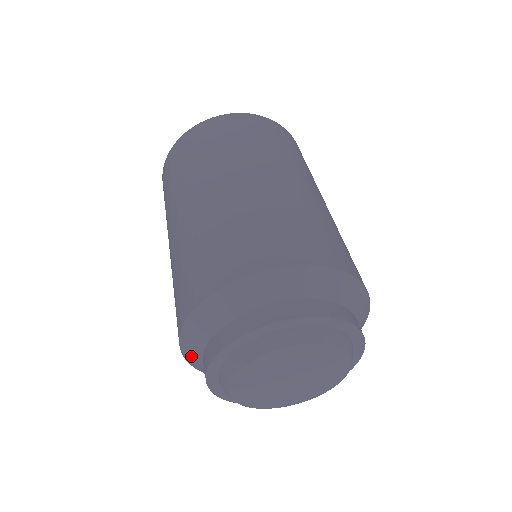
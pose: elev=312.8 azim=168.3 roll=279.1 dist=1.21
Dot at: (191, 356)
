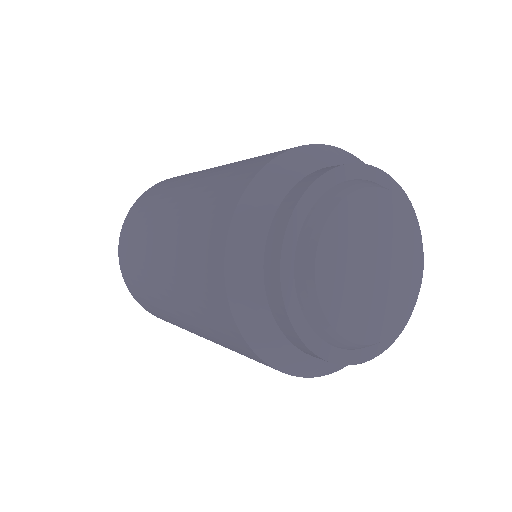
Dot at: (266, 342)
